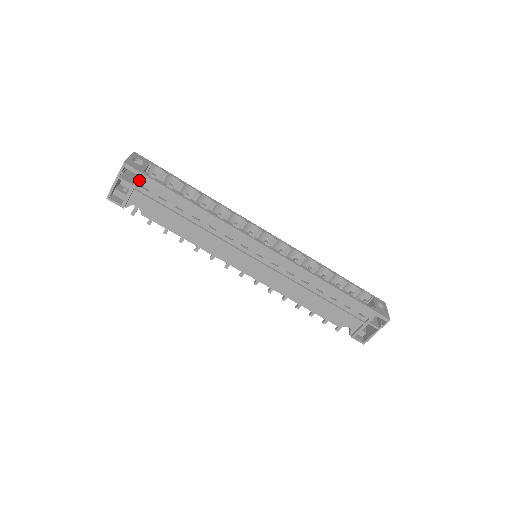
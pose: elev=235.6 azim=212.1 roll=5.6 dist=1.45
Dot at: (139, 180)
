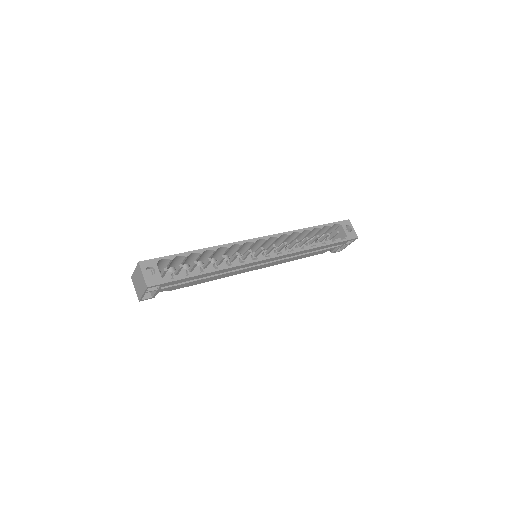
Dot at: (162, 286)
